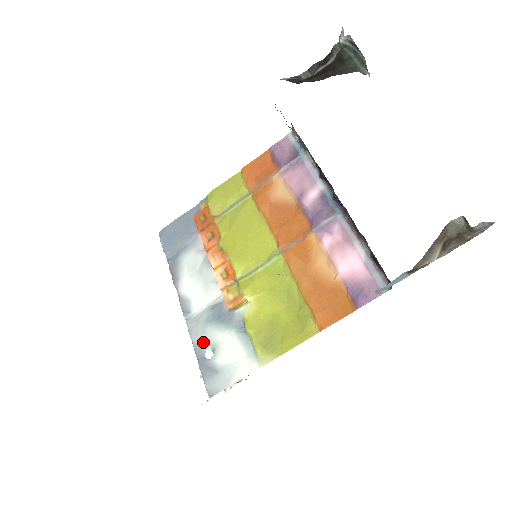
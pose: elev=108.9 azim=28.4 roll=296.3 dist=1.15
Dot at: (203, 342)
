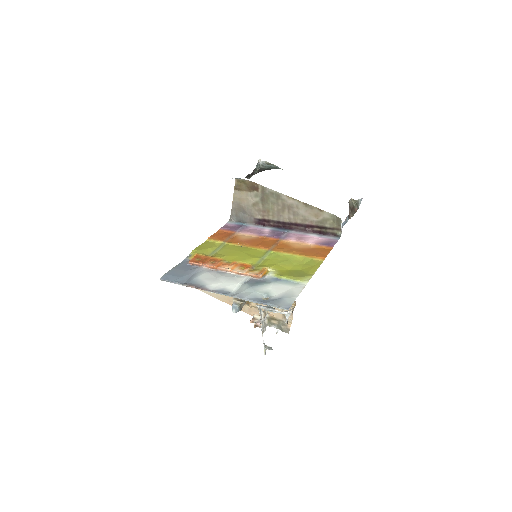
Dot at: (256, 295)
